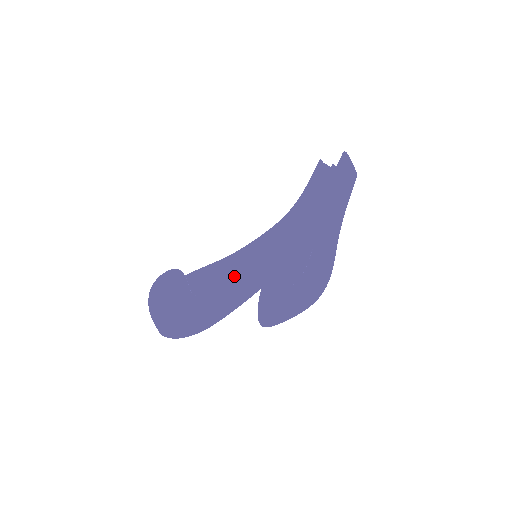
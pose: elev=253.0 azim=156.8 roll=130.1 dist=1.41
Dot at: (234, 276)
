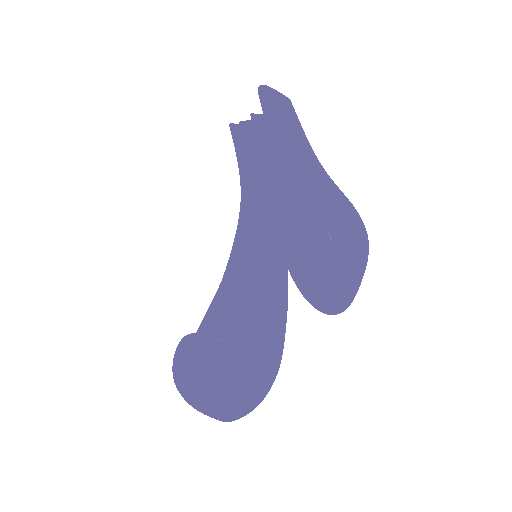
Dot at: (255, 292)
